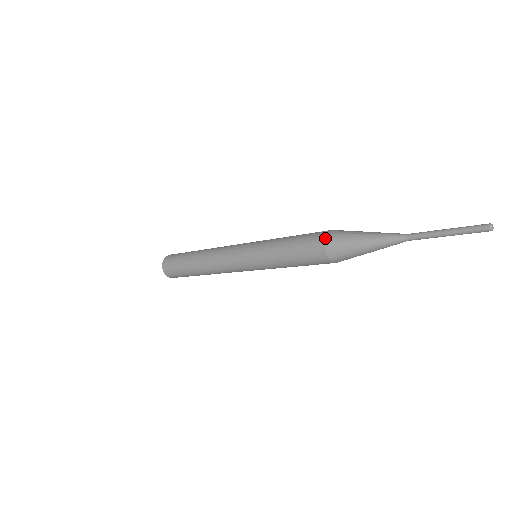
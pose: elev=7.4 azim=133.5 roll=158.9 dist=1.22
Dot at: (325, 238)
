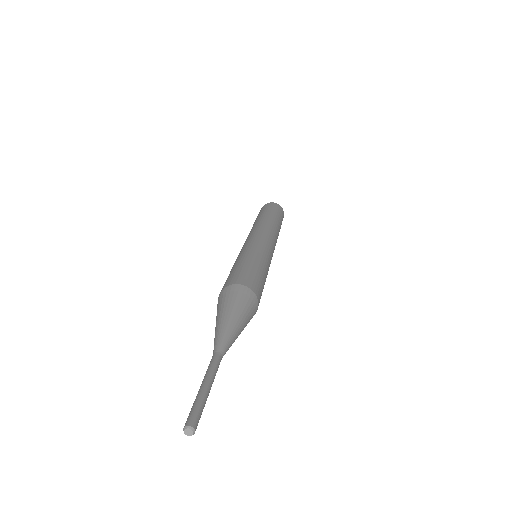
Dot at: occluded
